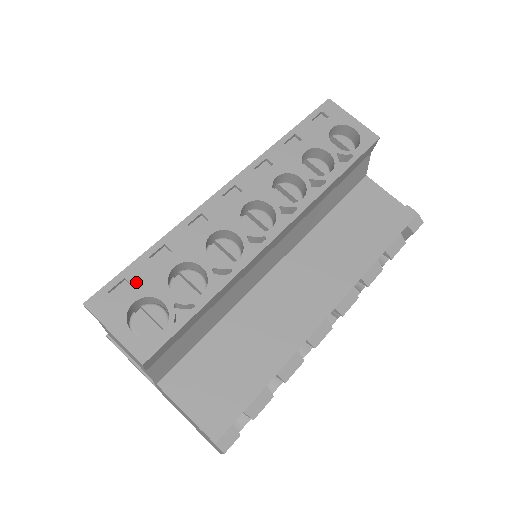
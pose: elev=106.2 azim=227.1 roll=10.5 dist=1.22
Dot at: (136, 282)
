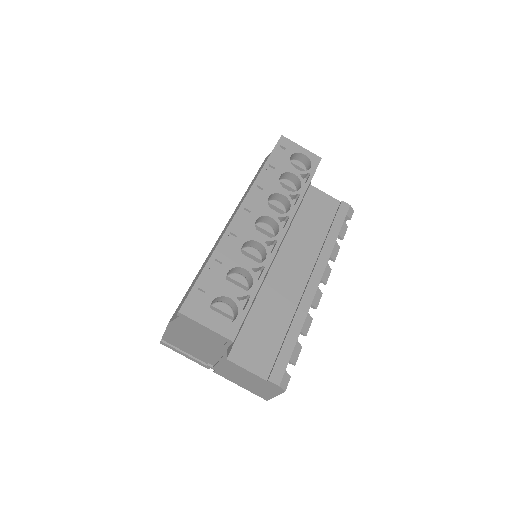
Dot at: (207, 289)
